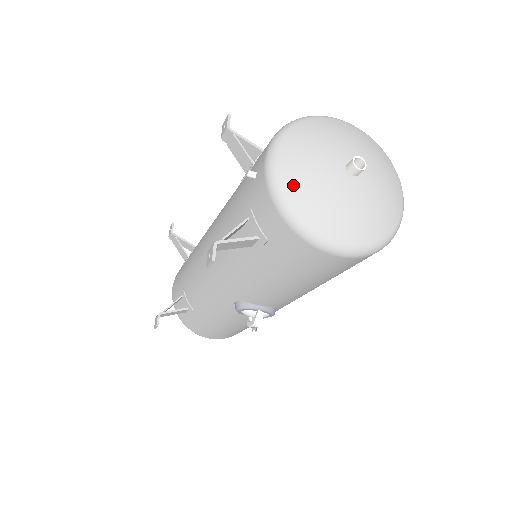
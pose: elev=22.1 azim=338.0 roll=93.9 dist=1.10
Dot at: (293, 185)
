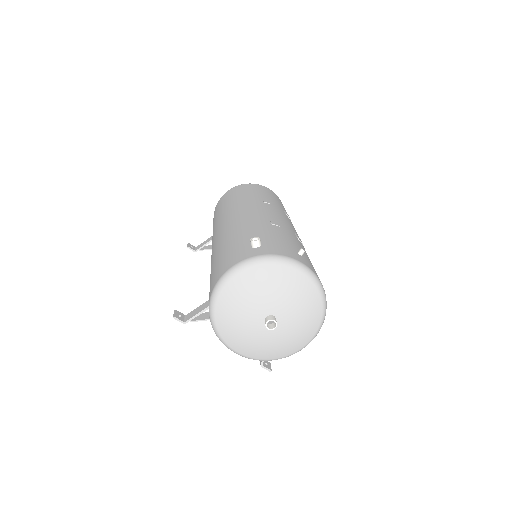
Dot at: (261, 356)
